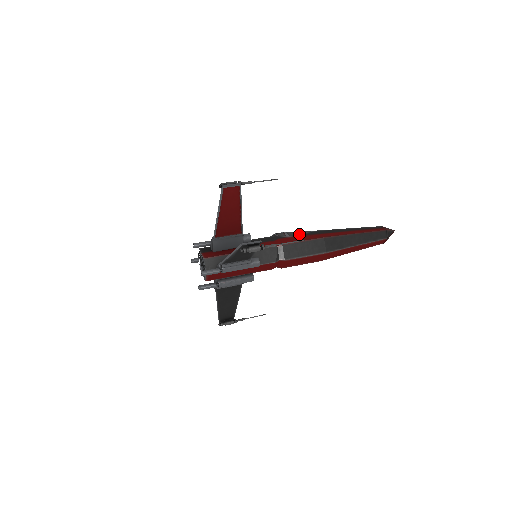
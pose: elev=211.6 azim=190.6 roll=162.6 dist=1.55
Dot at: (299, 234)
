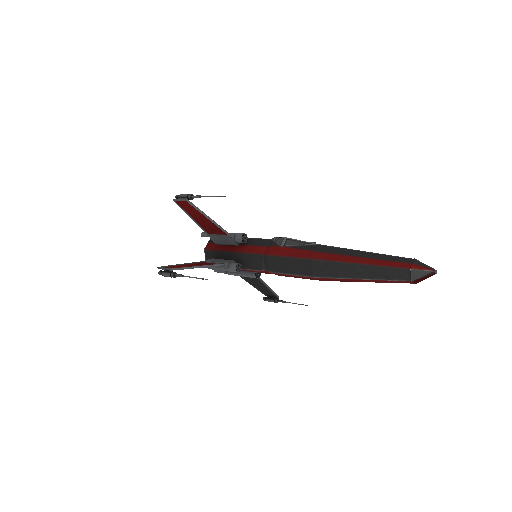
Dot at: (295, 245)
